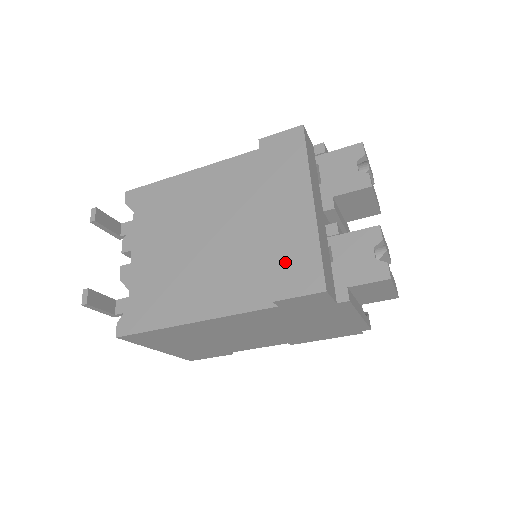
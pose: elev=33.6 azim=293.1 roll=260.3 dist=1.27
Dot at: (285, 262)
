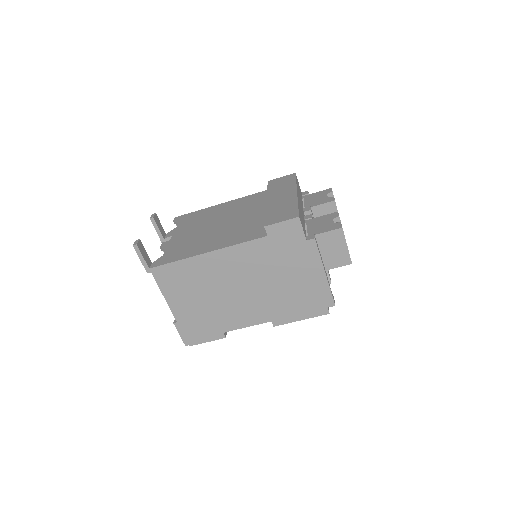
Dot at: (275, 213)
